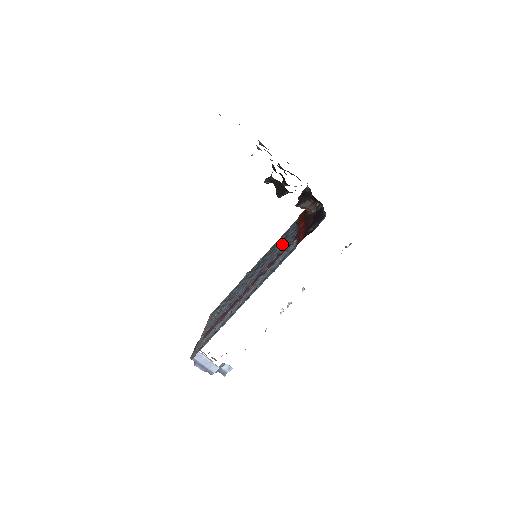
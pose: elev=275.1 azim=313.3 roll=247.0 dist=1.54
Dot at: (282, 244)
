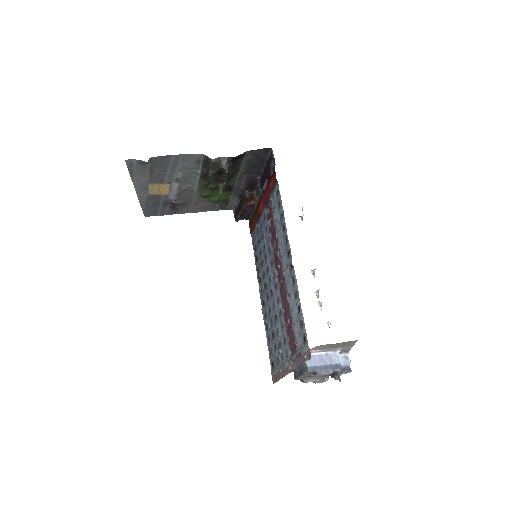
Dot at: (263, 235)
